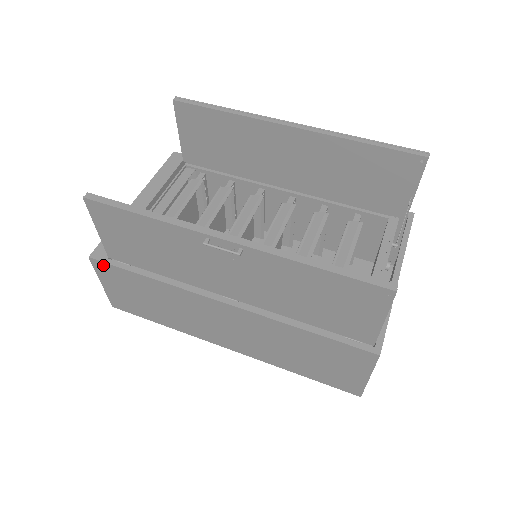
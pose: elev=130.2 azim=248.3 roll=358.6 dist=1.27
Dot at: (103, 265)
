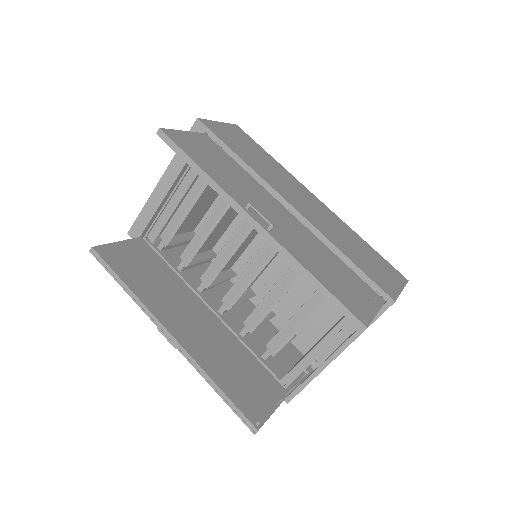
Dot at: occluded
